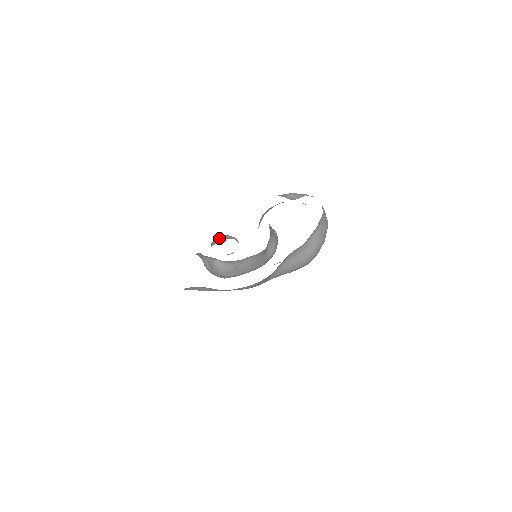
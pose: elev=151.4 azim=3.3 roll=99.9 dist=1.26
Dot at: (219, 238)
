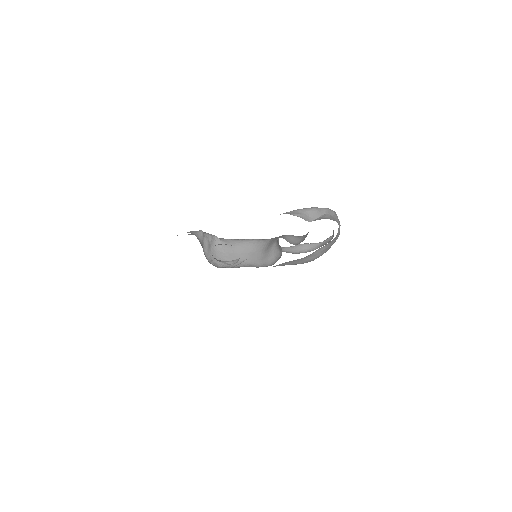
Dot at: occluded
